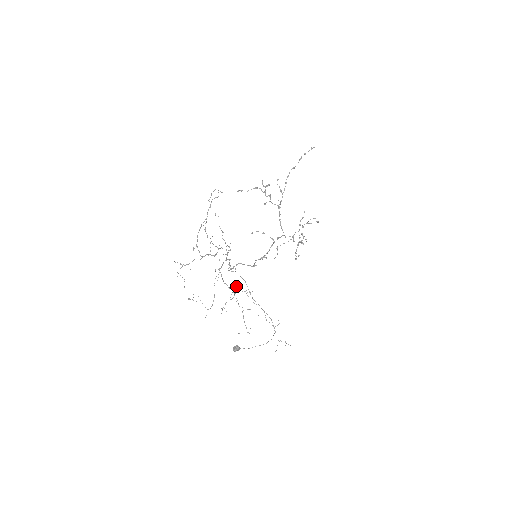
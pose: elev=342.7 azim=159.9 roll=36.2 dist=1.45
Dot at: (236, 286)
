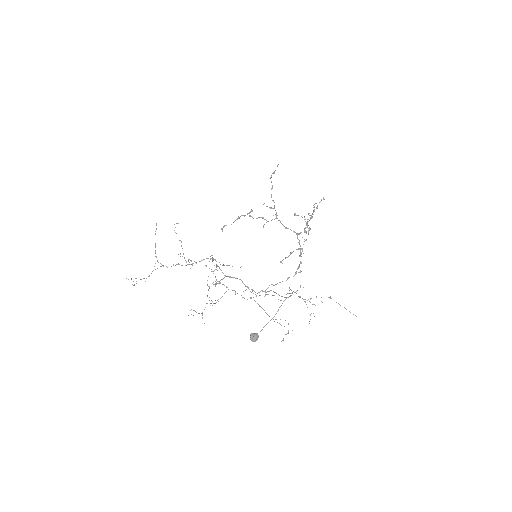
Dot at: occluded
